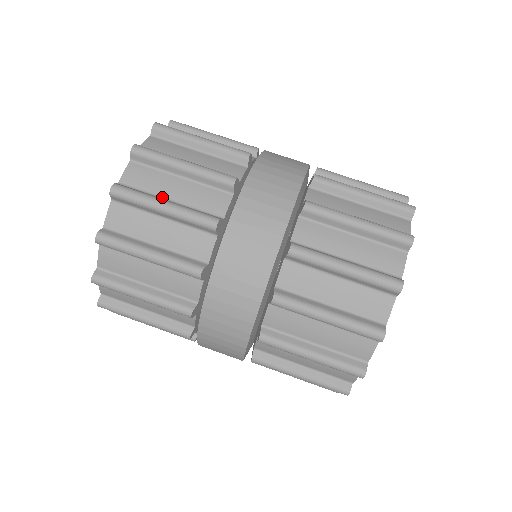
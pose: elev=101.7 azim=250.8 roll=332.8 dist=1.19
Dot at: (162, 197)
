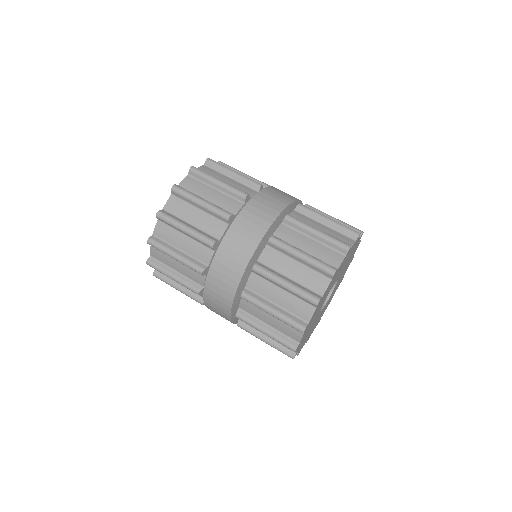
Dot at: (201, 197)
